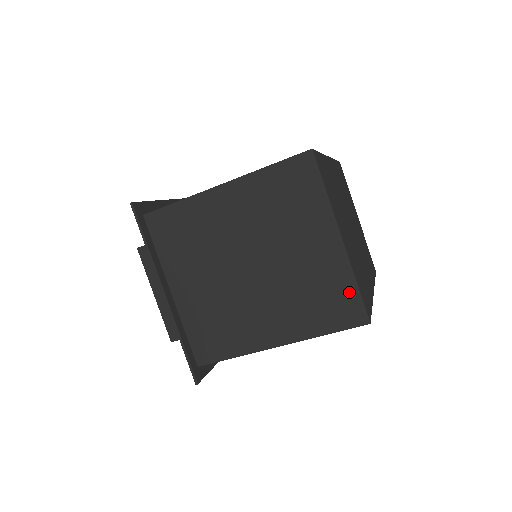
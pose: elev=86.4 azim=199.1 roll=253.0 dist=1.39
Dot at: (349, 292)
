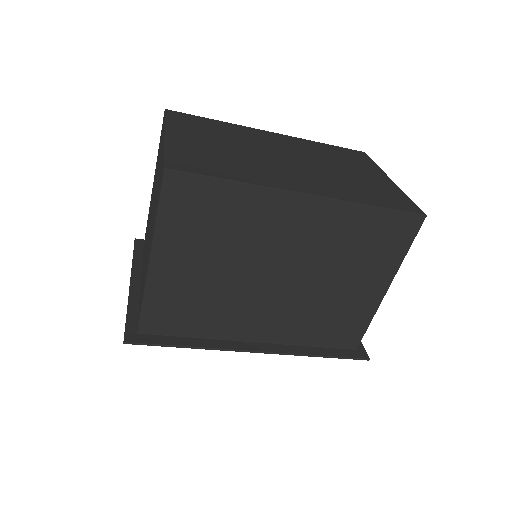
Dot at: occluded
